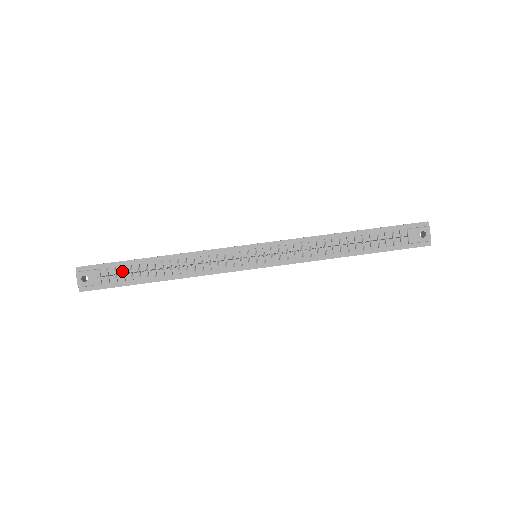
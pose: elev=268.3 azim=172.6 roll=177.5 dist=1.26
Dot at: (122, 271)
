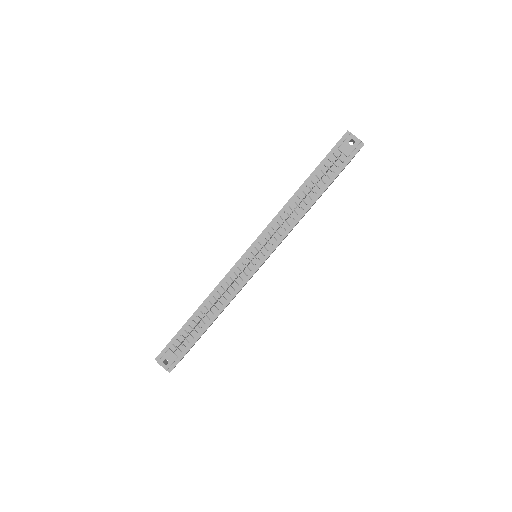
Dot at: (183, 338)
